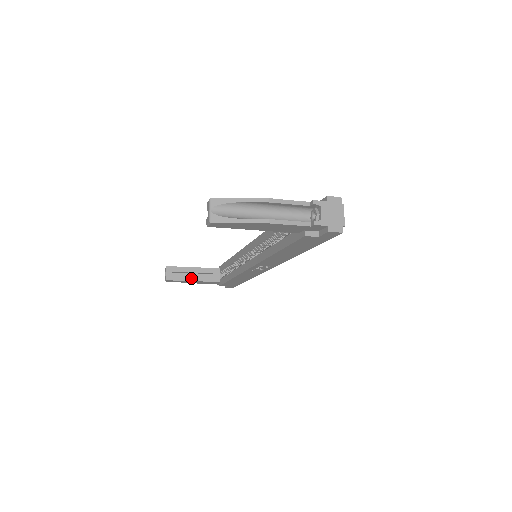
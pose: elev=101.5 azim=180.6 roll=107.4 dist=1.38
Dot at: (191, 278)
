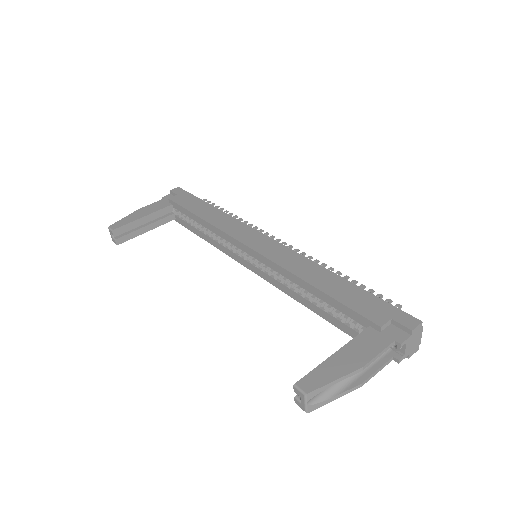
Dot at: (144, 230)
